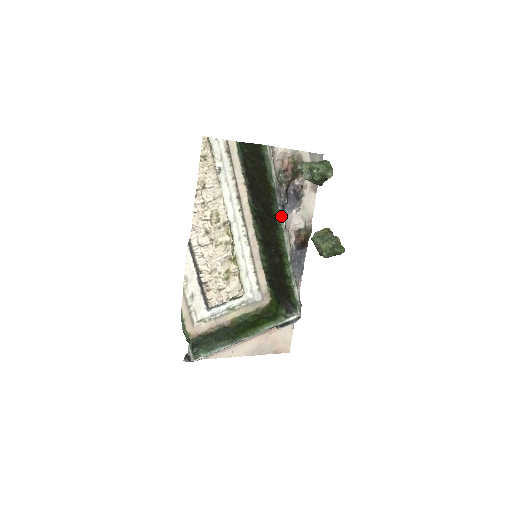
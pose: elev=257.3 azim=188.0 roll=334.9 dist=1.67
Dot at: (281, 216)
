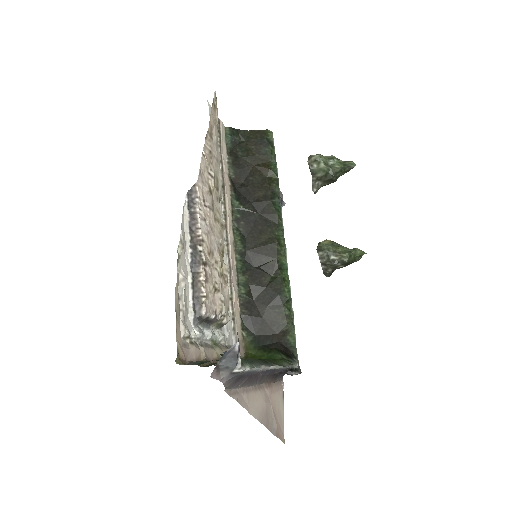
Dot at: (281, 215)
